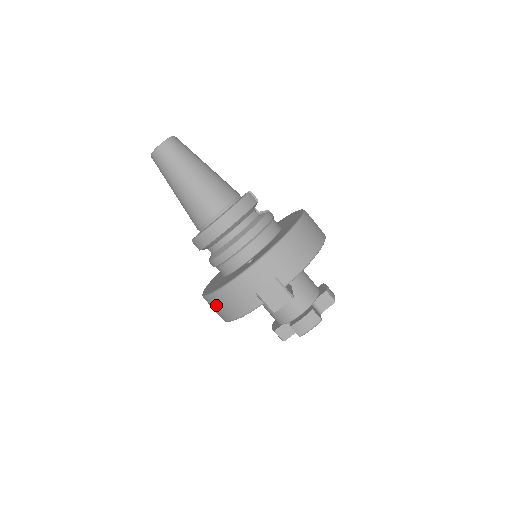
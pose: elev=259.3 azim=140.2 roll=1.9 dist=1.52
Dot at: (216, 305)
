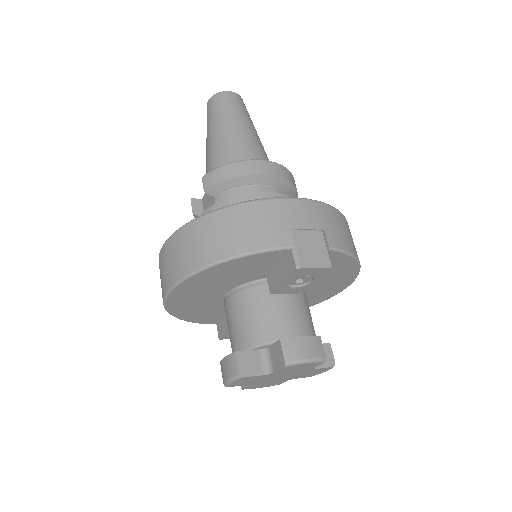
Dot at: (204, 232)
